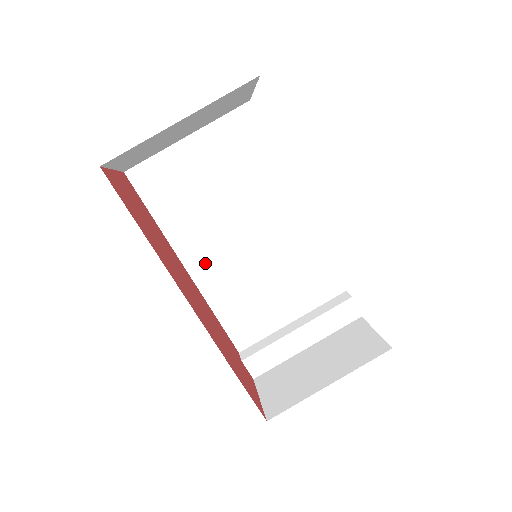
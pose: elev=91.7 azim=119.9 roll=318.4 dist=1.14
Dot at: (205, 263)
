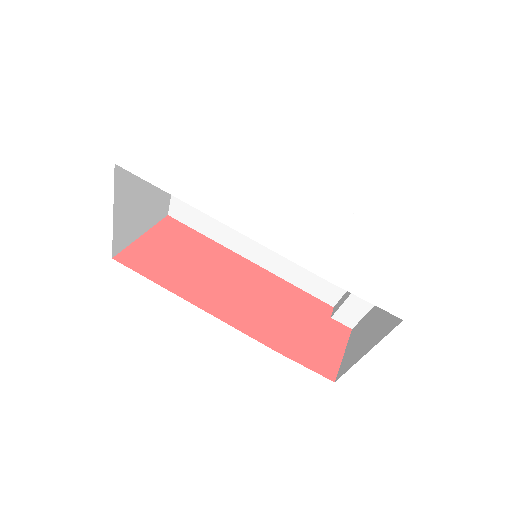
Dot at: (257, 252)
